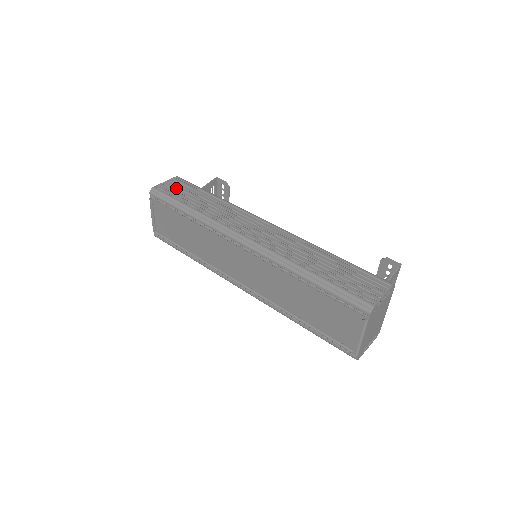
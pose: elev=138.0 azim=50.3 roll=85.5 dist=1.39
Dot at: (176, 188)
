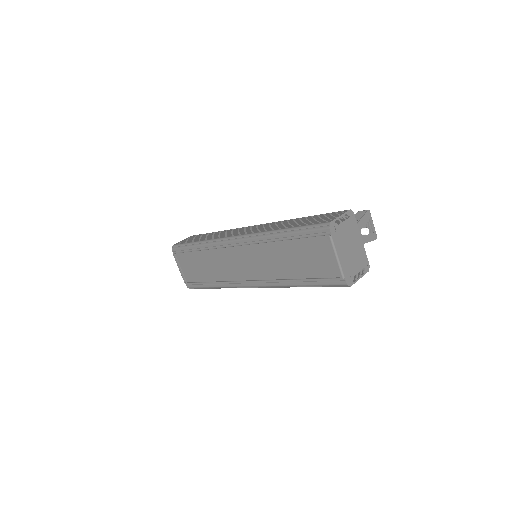
Dot at: (190, 239)
